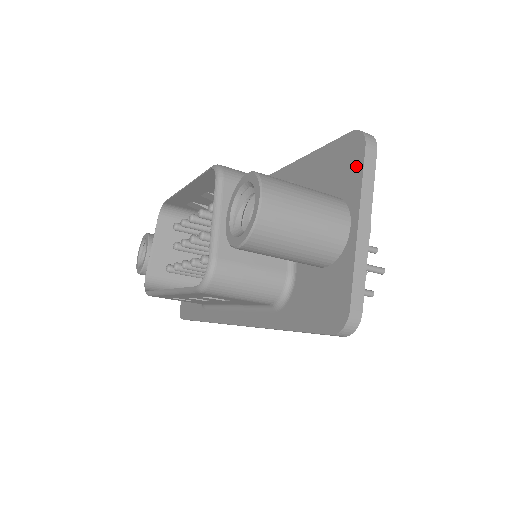
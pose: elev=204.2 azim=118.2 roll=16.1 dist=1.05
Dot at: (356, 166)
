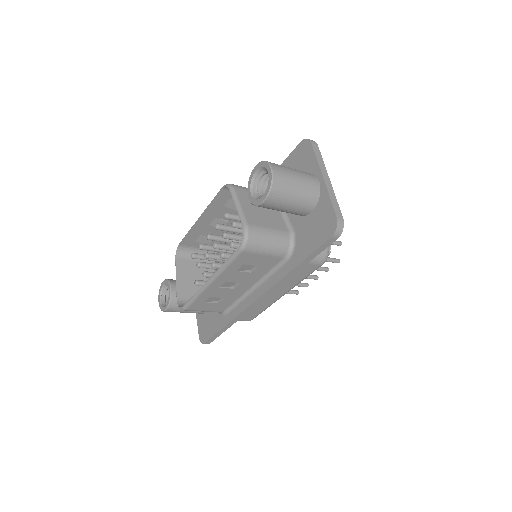
Dot at: (310, 154)
